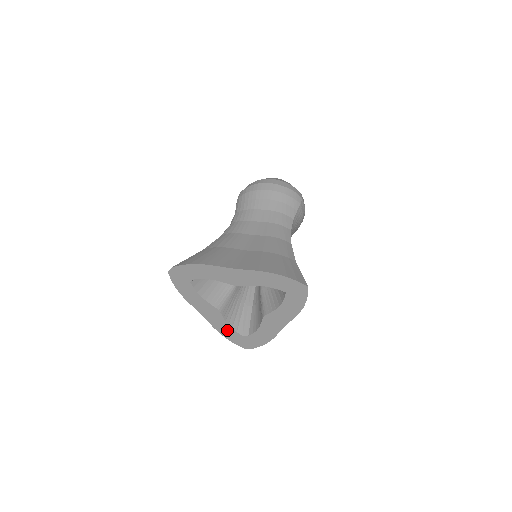
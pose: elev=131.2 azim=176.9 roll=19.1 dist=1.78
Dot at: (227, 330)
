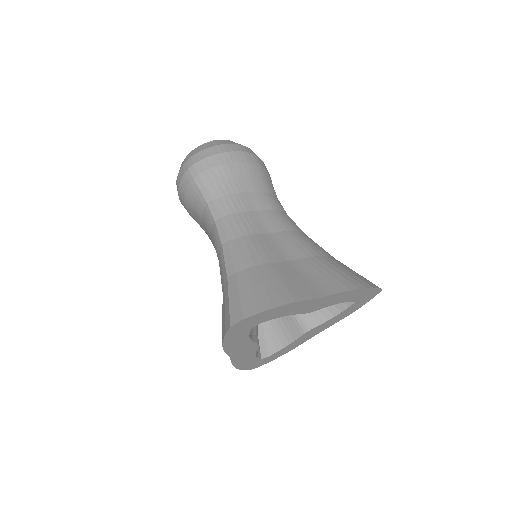
Dot at: (248, 361)
